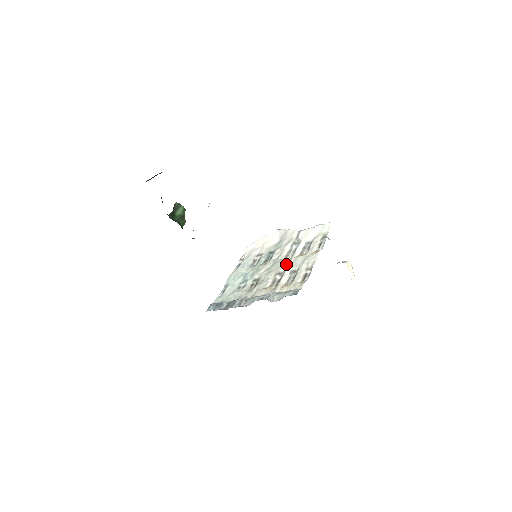
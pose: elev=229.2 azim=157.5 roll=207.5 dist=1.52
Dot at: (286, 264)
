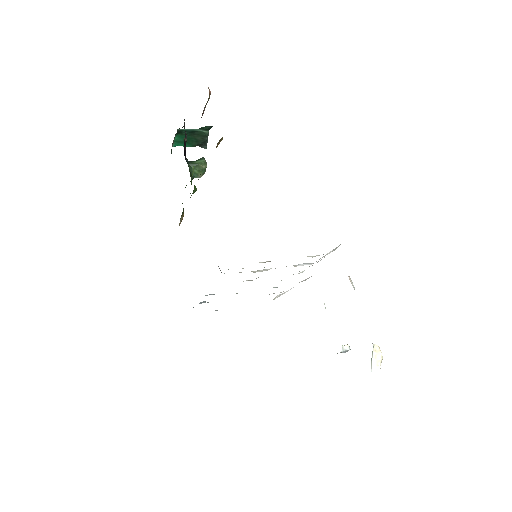
Dot at: occluded
